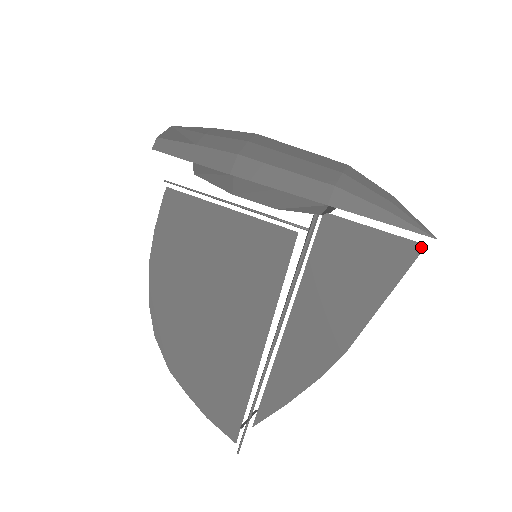
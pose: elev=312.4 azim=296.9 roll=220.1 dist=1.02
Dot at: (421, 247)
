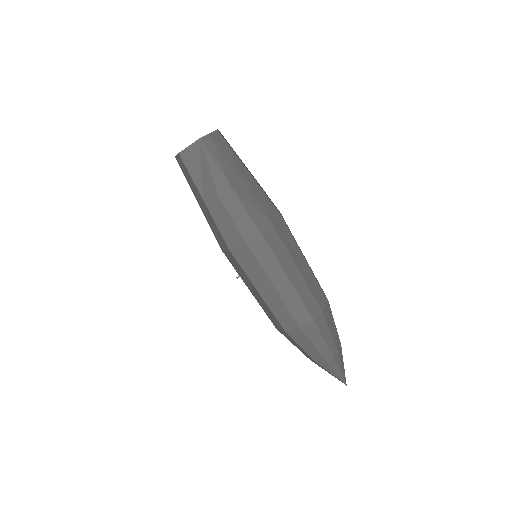
Dot at: occluded
